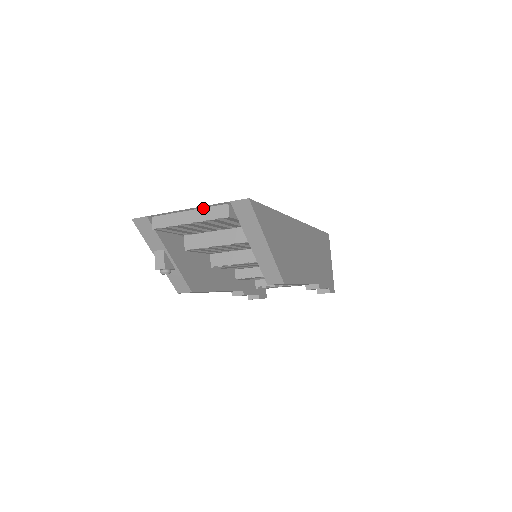
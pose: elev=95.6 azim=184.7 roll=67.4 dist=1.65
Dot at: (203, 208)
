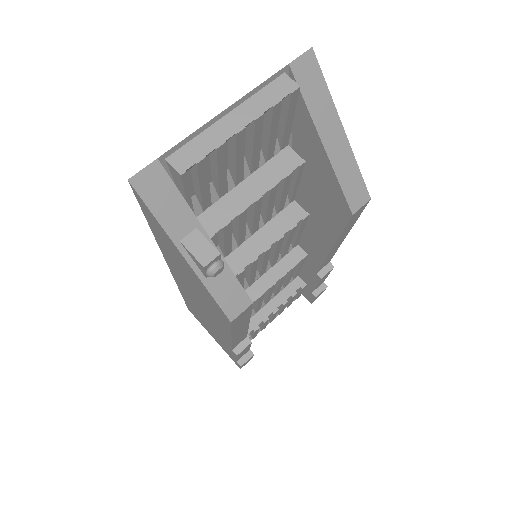
Dot at: (249, 98)
